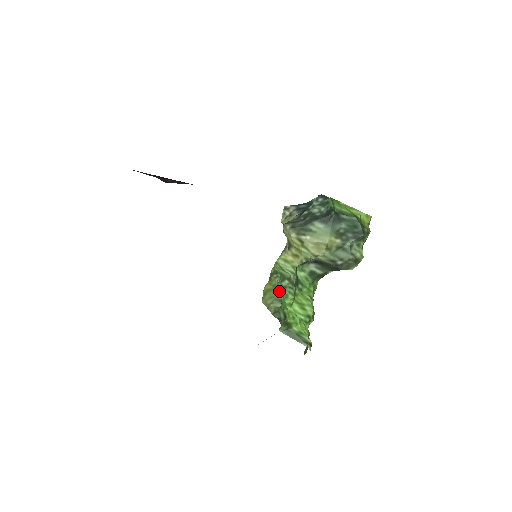
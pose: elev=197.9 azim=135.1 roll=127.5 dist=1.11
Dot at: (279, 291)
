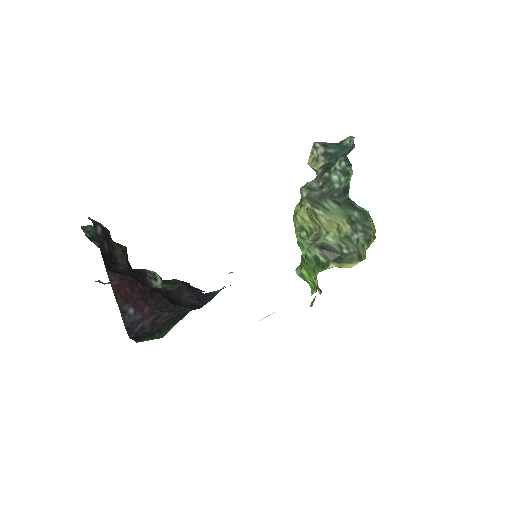
Dot at: occluded
